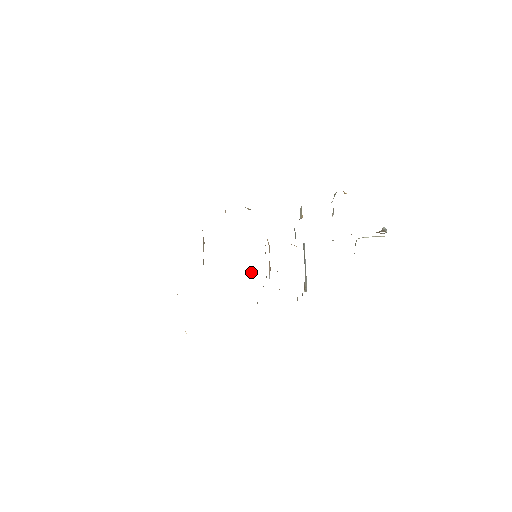
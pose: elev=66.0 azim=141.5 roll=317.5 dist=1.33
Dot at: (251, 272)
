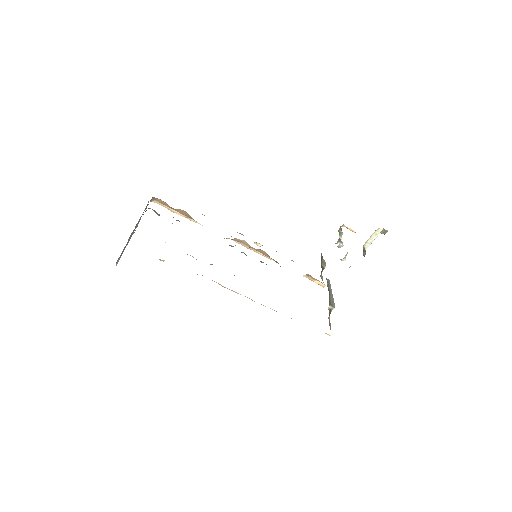
Dot at: occluded
